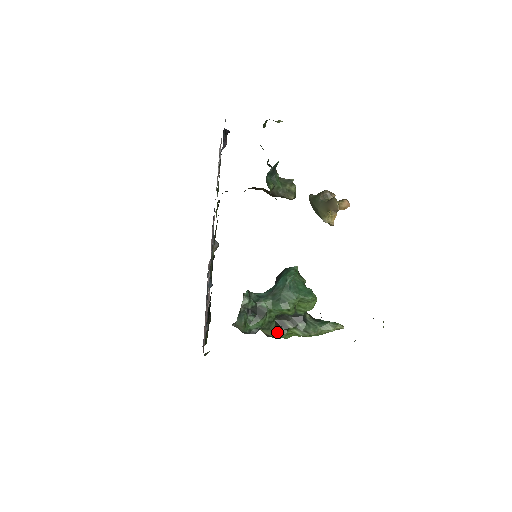
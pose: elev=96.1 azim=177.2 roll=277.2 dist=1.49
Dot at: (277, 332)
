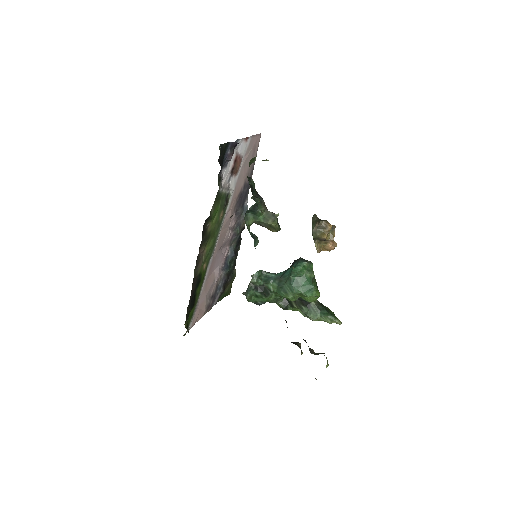
Dot at: (283, 307)
